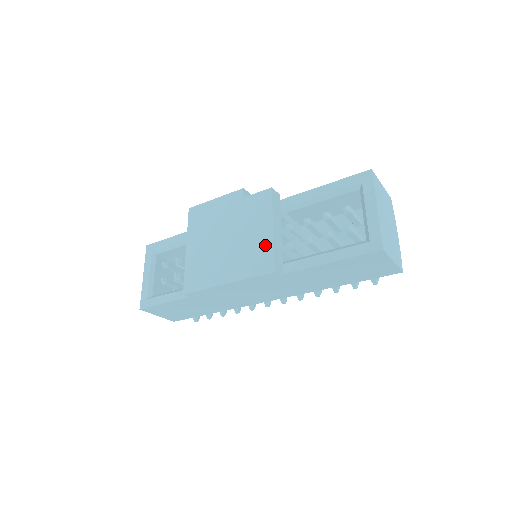
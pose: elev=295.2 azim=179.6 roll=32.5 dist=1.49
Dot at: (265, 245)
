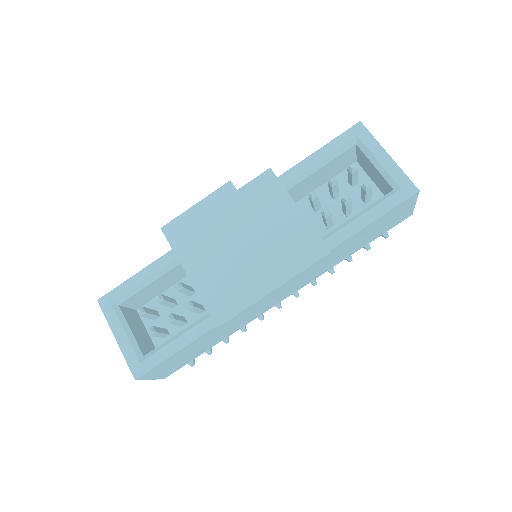
Dot at: (301, 229)
